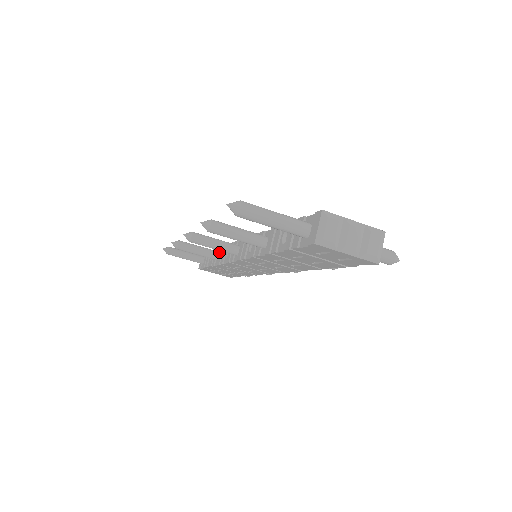
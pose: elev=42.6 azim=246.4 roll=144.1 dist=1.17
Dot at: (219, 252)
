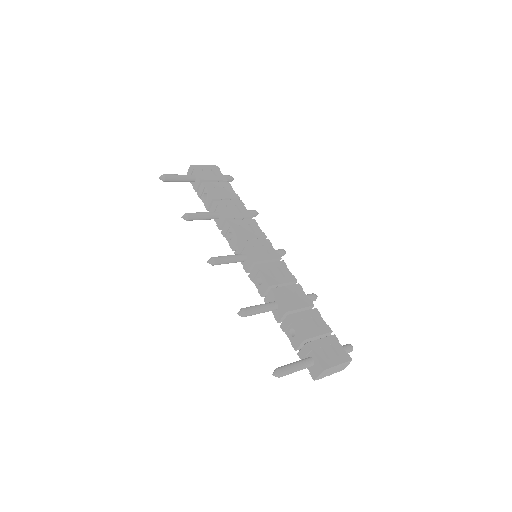
Dot at: (219, 214)
